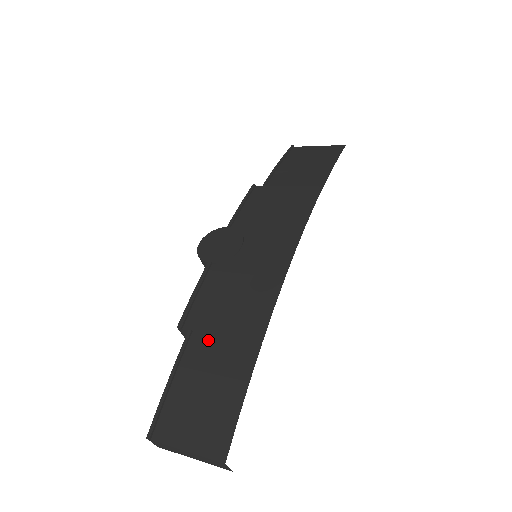
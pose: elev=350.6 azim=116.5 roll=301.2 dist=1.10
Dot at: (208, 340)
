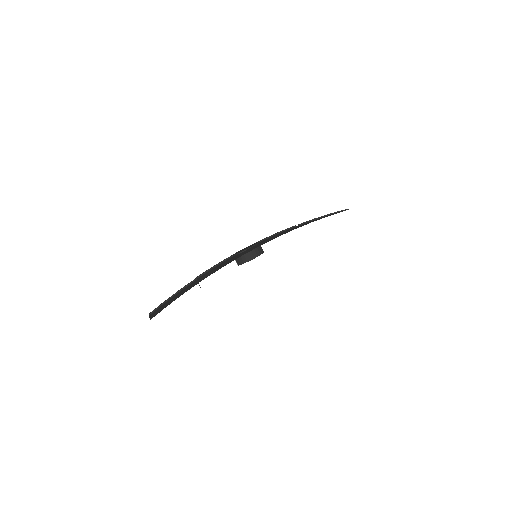
Dot at: (195, 281)
